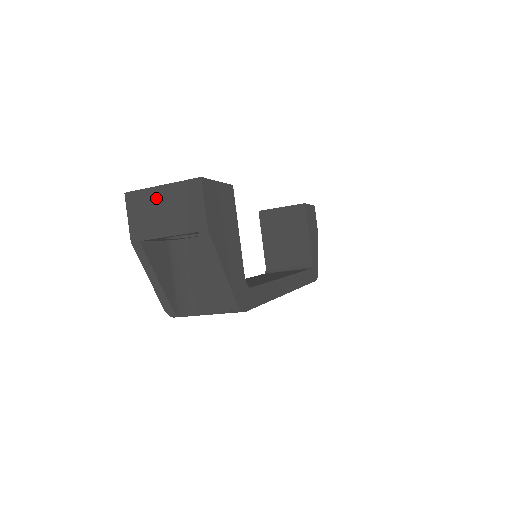
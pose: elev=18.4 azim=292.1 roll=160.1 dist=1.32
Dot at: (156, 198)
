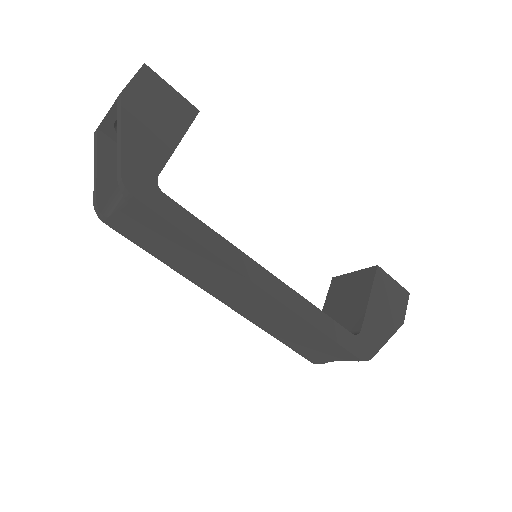
Dot at: occluded
